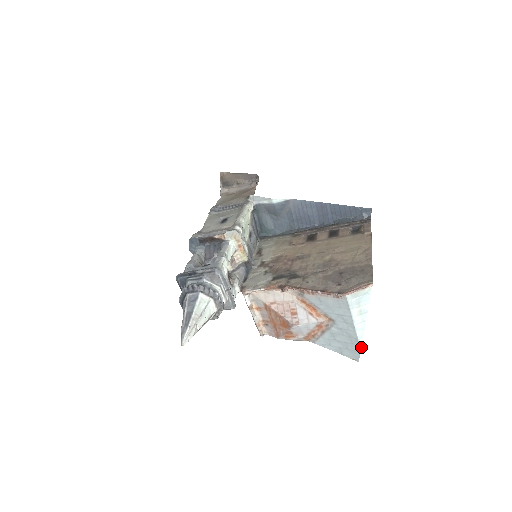
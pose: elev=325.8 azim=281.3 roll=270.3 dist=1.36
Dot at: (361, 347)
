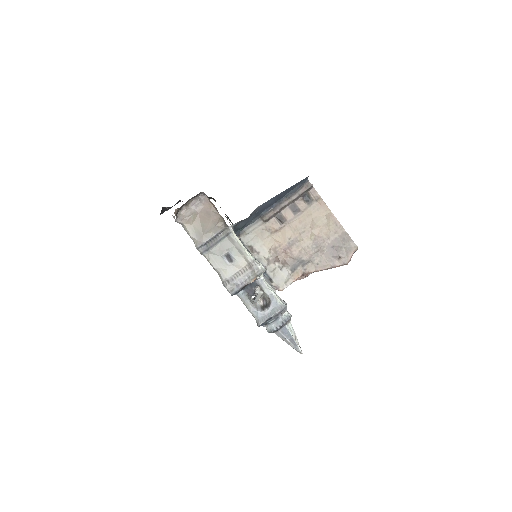
Dot at: occluded
